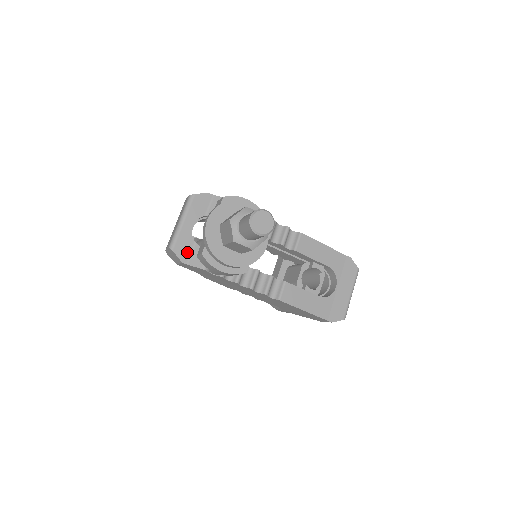
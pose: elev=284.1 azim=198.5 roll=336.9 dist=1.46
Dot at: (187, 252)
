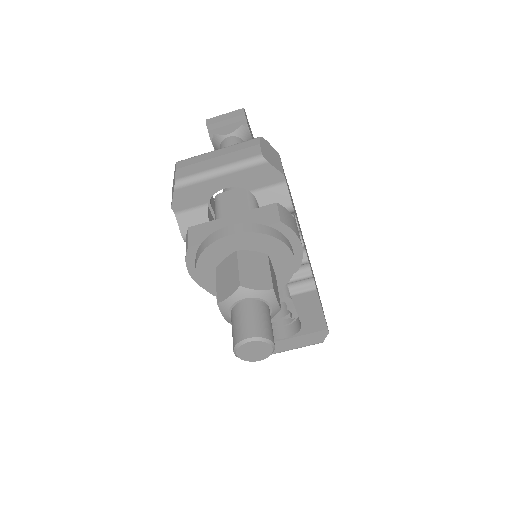
Dot at: (188, 204)
